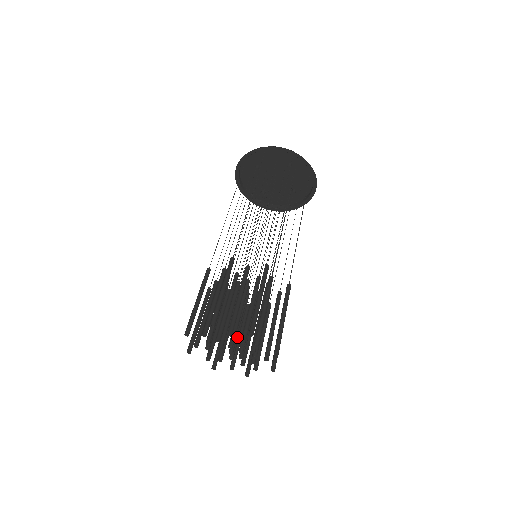
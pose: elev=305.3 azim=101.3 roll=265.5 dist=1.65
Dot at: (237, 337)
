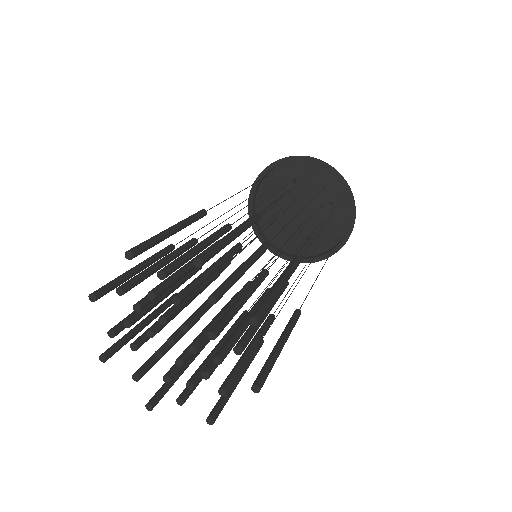
Dot at: occluded
